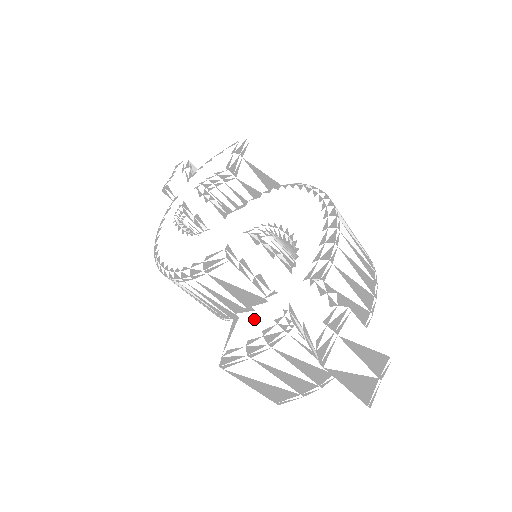
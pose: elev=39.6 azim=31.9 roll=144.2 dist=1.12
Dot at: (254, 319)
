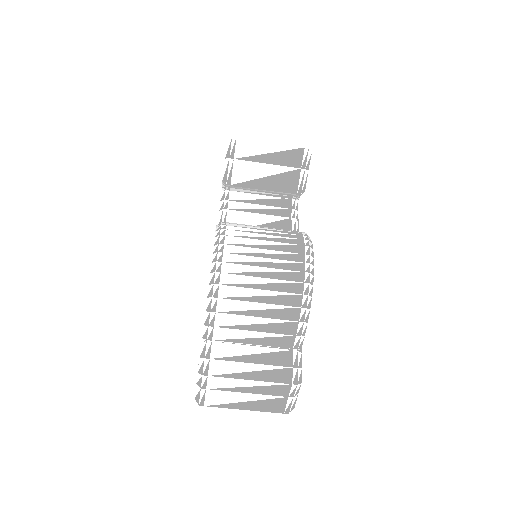
Dot at: occluded
